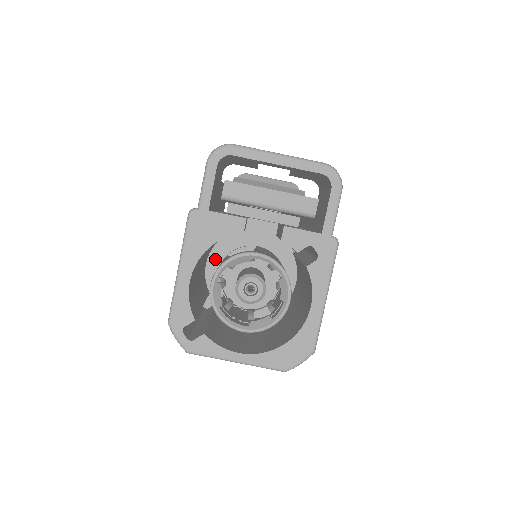
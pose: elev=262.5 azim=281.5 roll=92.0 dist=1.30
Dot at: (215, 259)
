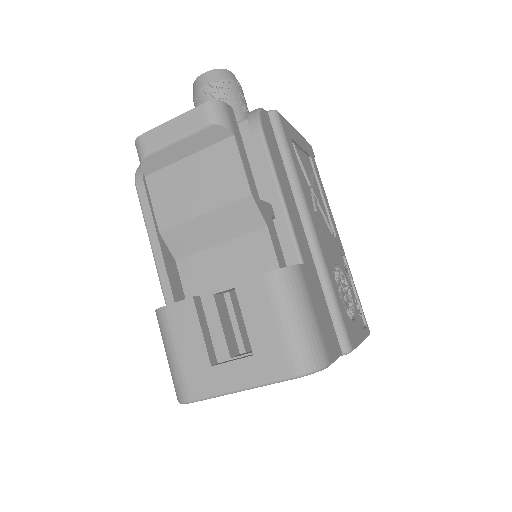
Dot at: occluded
